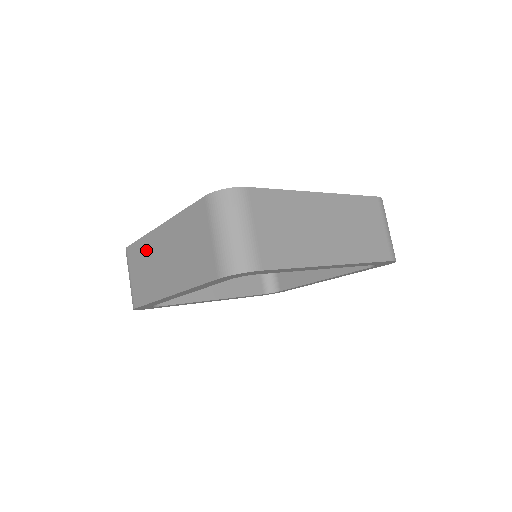
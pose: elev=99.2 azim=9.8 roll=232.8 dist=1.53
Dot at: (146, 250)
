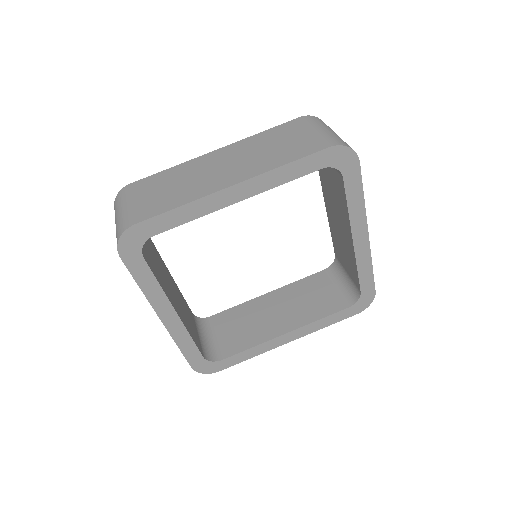
Dot at: occluded
